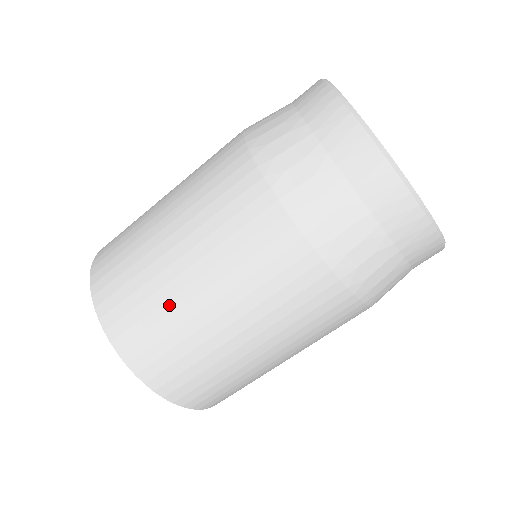
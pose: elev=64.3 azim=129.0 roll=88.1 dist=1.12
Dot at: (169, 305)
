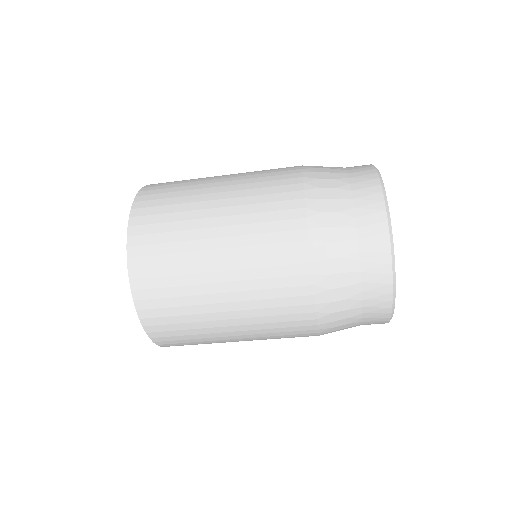
Dot at: (188, 255)
